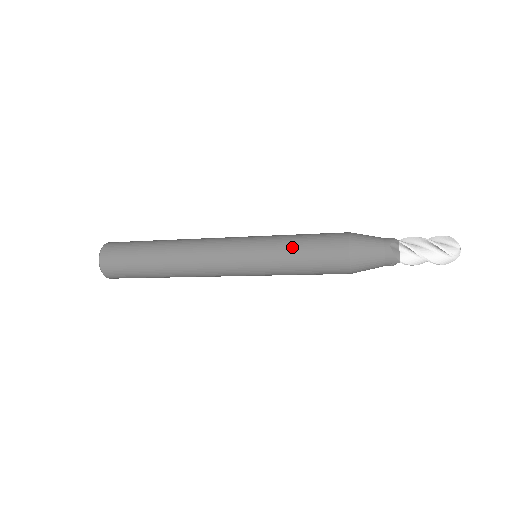
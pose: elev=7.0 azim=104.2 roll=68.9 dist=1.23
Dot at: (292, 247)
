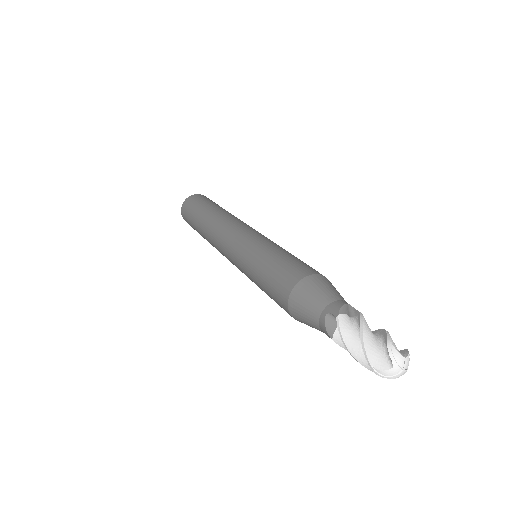
Dot at: (258, 266)
